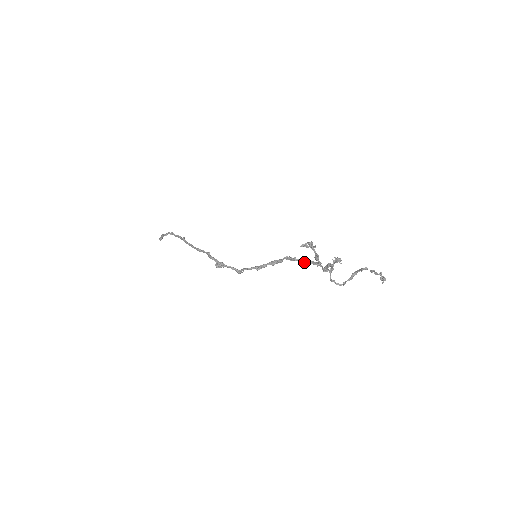
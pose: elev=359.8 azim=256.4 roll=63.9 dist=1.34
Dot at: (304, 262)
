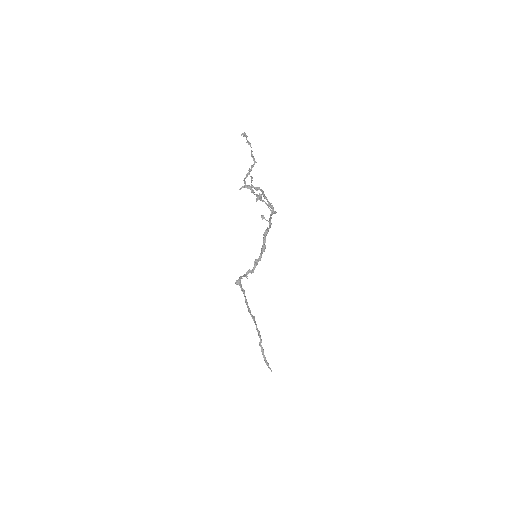
Dot at: (262, 216)
